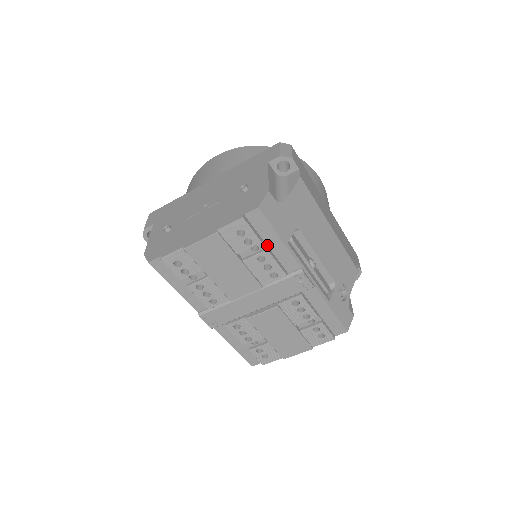
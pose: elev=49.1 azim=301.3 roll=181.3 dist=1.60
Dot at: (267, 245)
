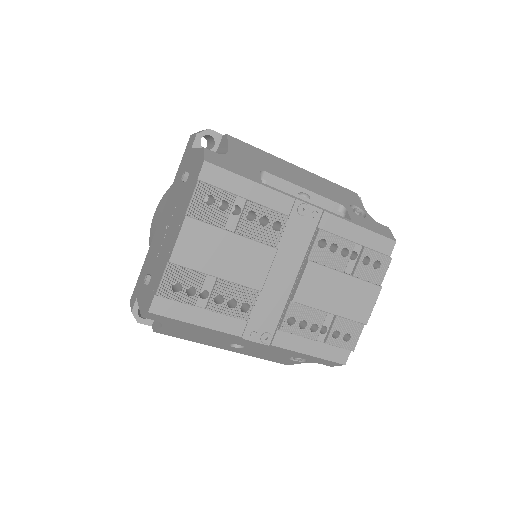
Dot at: (244, 198)
